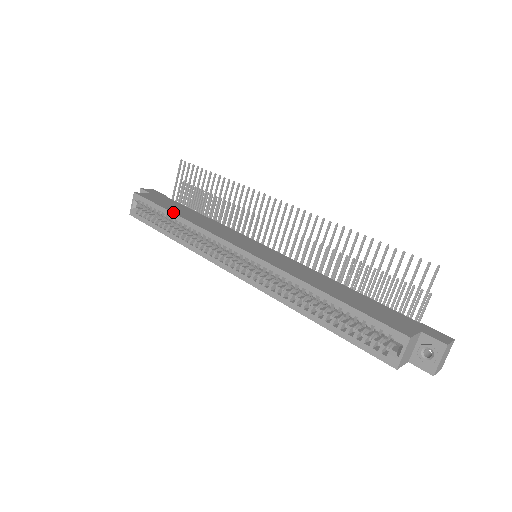
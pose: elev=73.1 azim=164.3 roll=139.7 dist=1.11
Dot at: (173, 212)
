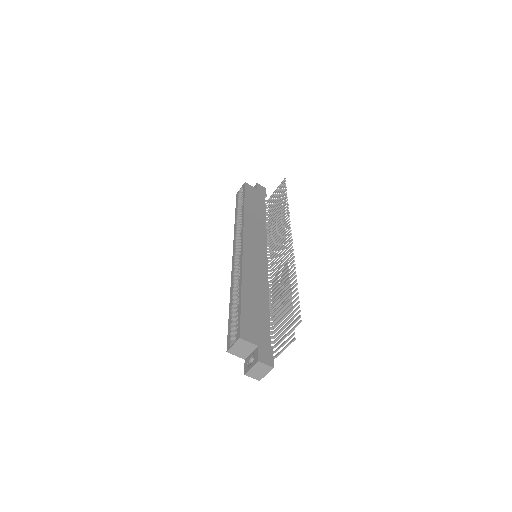
Dot at: (245, 204)
